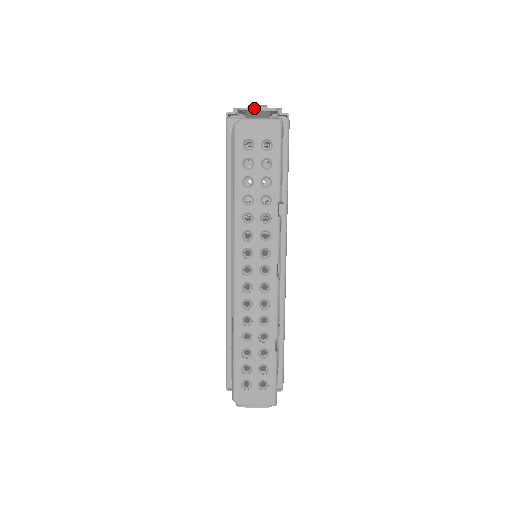
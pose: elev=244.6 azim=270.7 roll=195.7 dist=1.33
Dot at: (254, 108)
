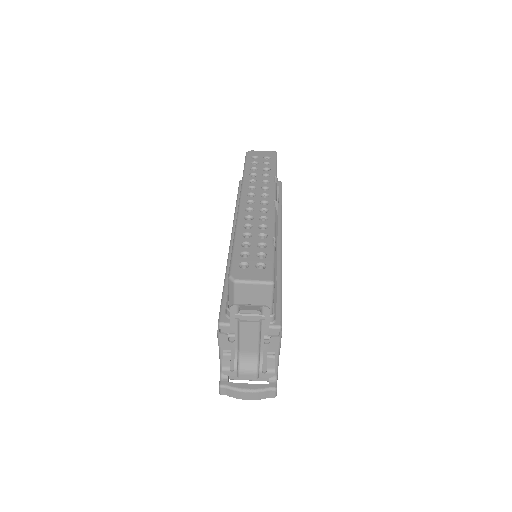
Dot at: occluded
